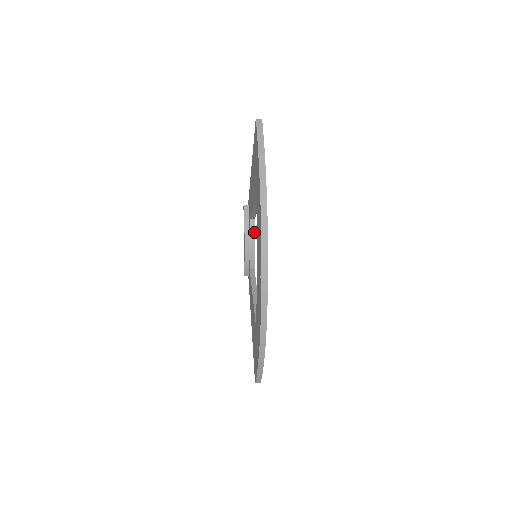
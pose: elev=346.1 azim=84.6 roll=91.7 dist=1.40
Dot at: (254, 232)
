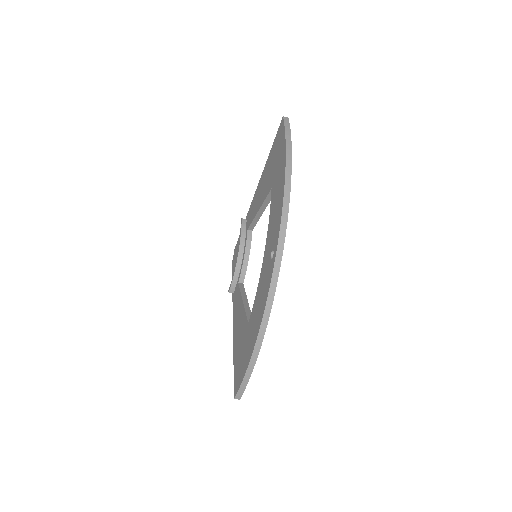
Dot at: (250, 243)
